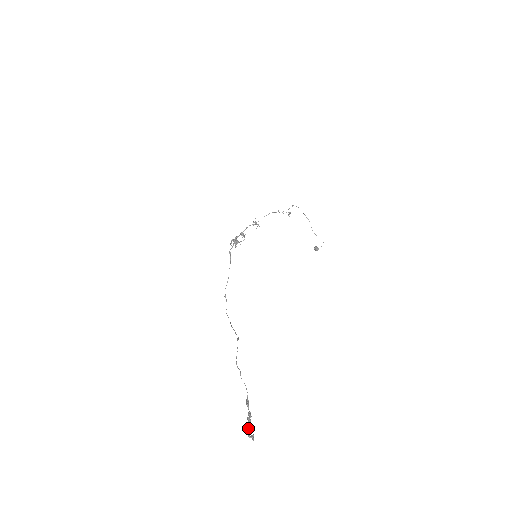
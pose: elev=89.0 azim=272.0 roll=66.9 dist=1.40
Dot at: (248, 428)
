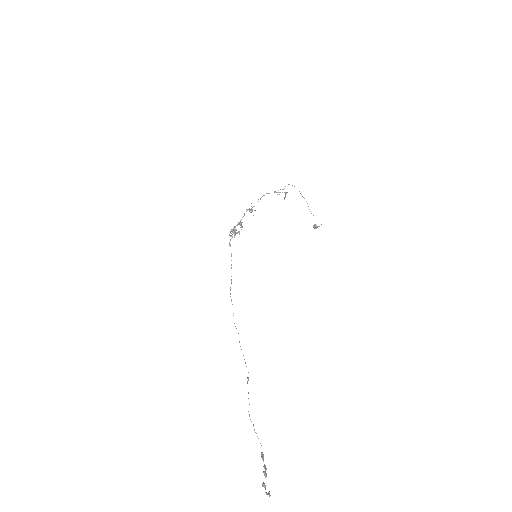
Dot at: (265, 487)
